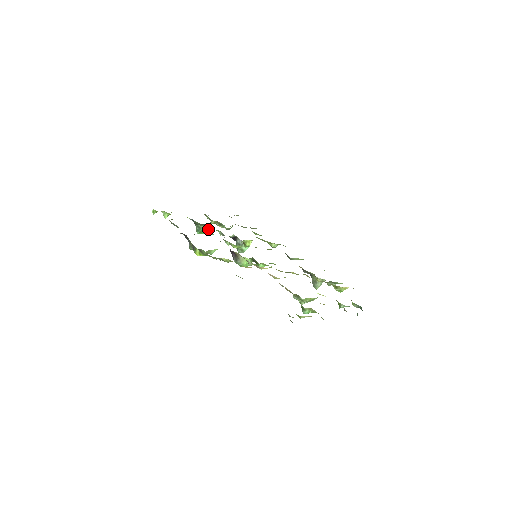
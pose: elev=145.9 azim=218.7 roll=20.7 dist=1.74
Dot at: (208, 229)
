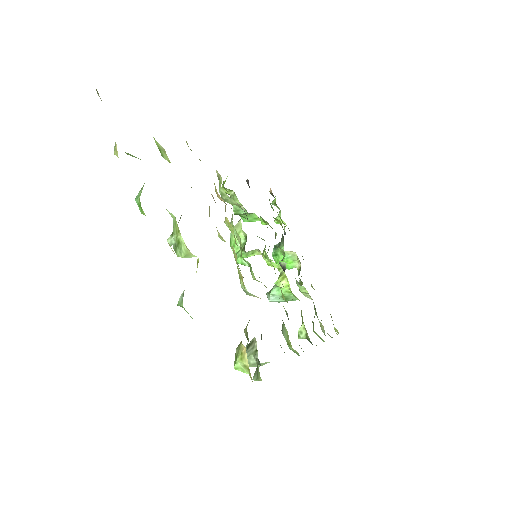
Dot at: occluded
